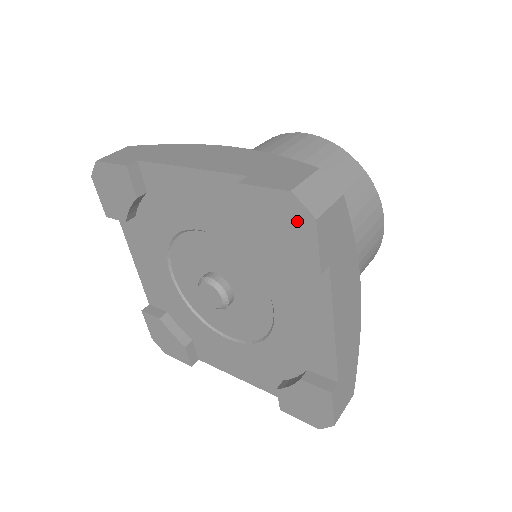
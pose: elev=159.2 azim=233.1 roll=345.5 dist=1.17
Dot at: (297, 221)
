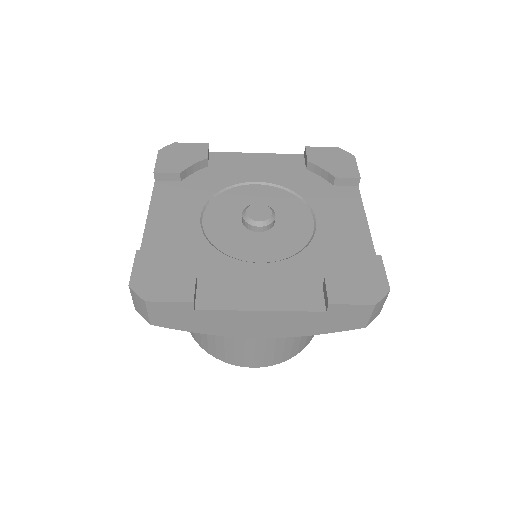
Dot at: (343, 158)
